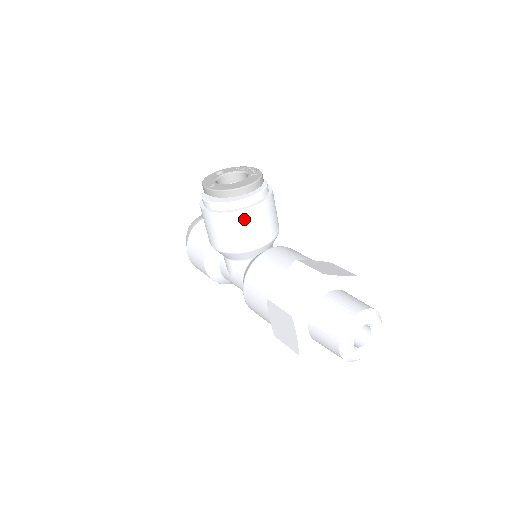
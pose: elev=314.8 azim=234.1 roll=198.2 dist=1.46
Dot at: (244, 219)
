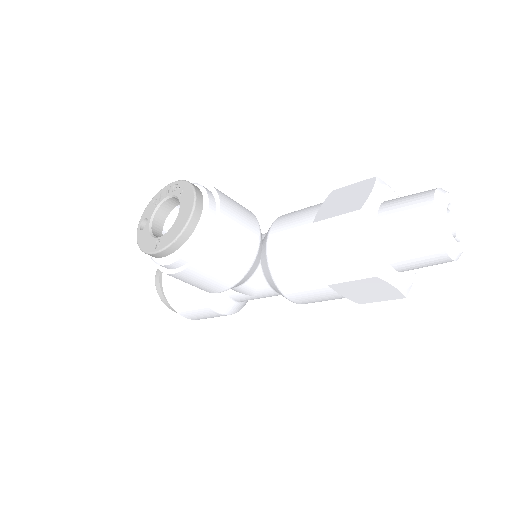
Dot at: (223, 240)
